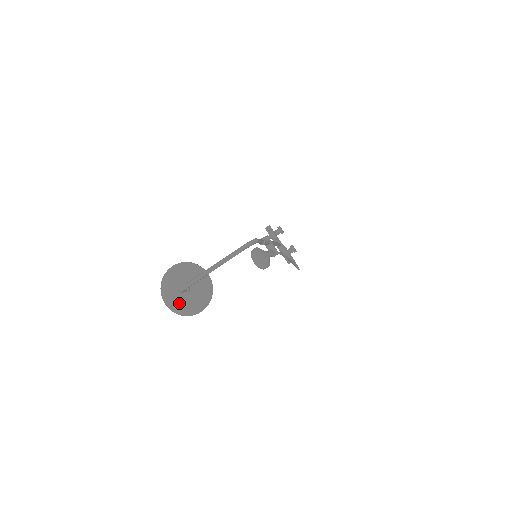
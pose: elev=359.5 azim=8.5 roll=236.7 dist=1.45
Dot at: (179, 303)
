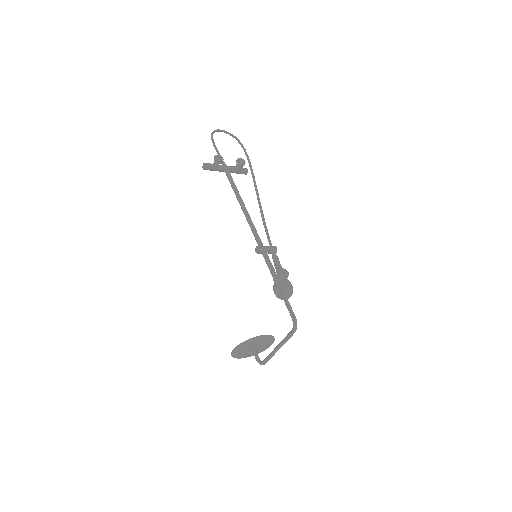
Dot at: occluded
